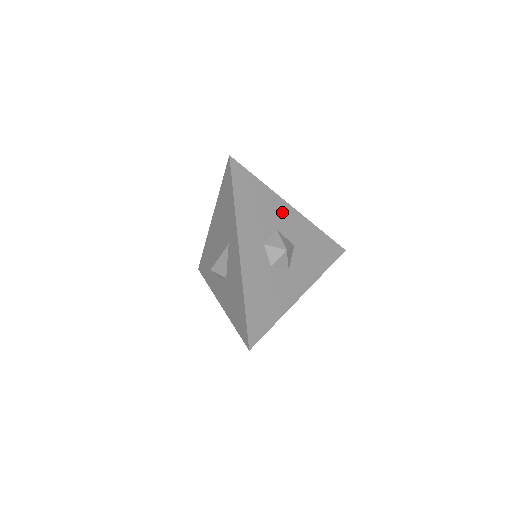
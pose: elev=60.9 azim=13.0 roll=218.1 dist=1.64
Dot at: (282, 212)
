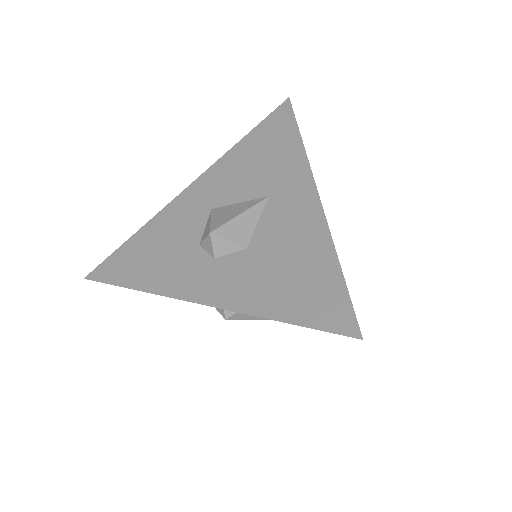
Dot at: occluded
